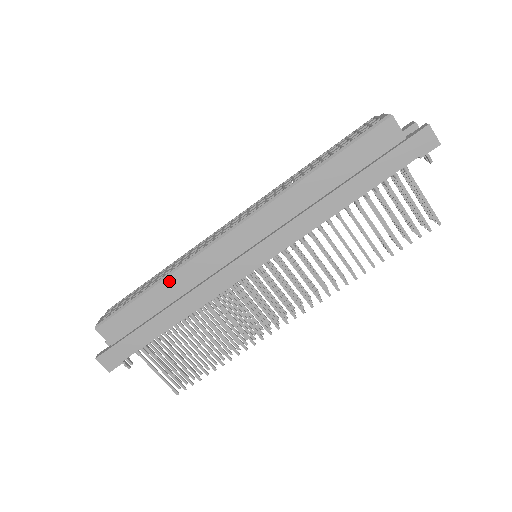
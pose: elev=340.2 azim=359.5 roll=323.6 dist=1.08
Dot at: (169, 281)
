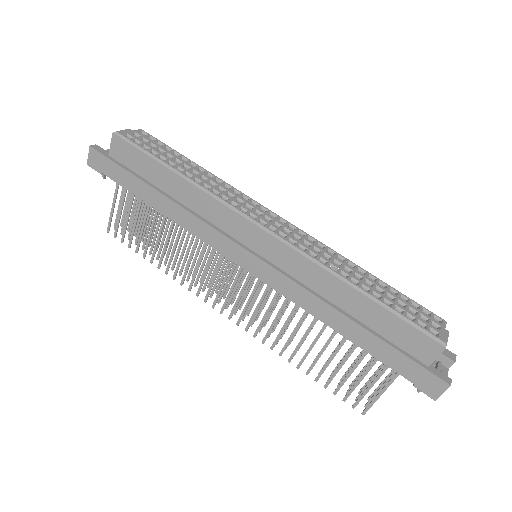
Dot at: (189, 187)
